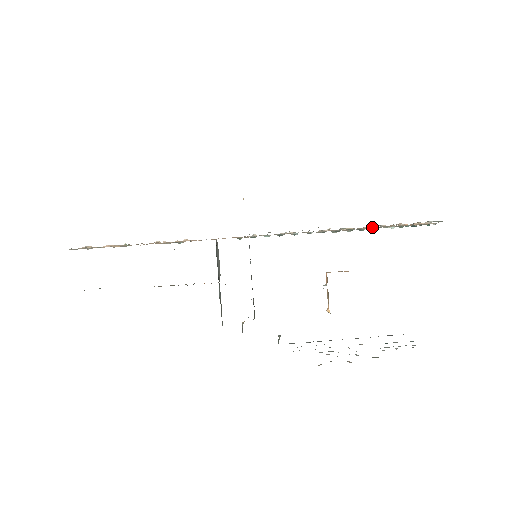
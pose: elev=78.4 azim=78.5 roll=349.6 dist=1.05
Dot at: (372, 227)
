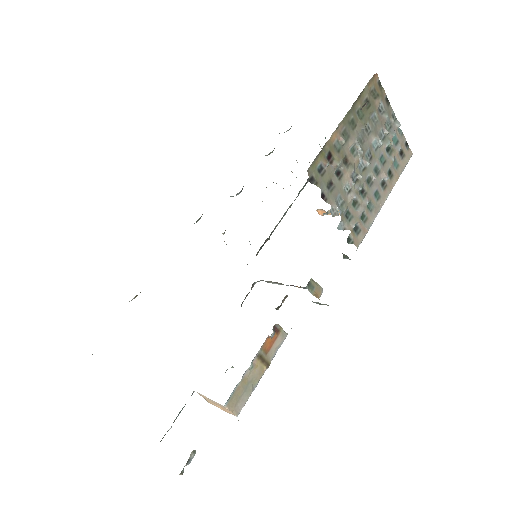
Dot at: occluded
